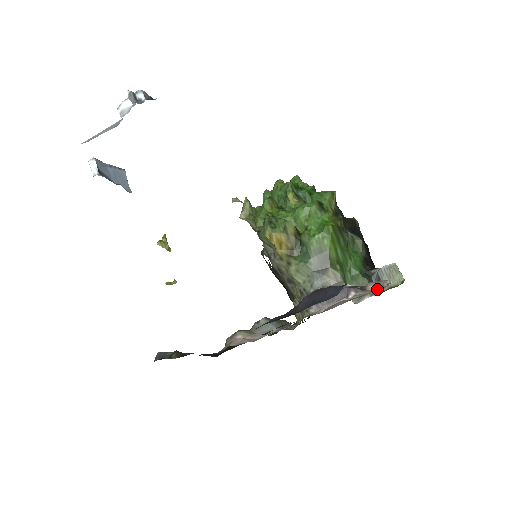
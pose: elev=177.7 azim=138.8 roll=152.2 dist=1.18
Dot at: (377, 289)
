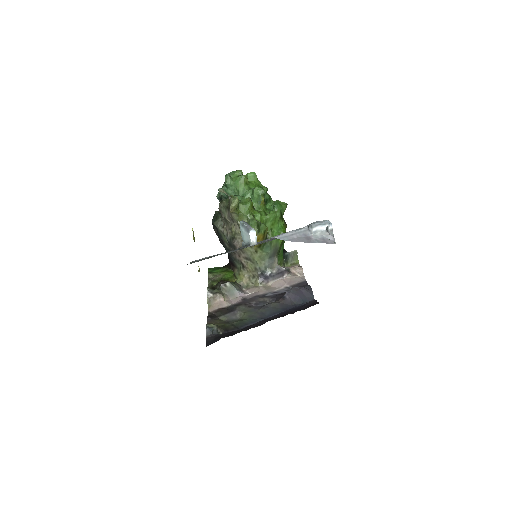
Dot at: (296, 272)
